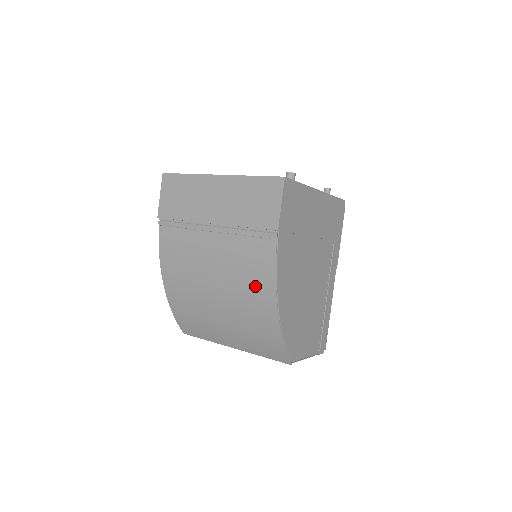
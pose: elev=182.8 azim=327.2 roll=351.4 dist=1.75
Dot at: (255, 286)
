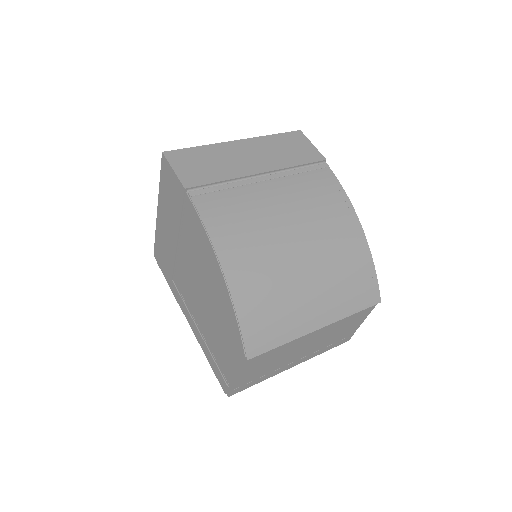
Dot at: (334, 212)
